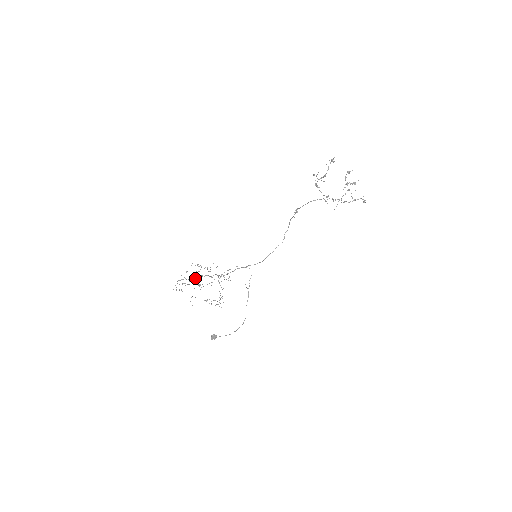
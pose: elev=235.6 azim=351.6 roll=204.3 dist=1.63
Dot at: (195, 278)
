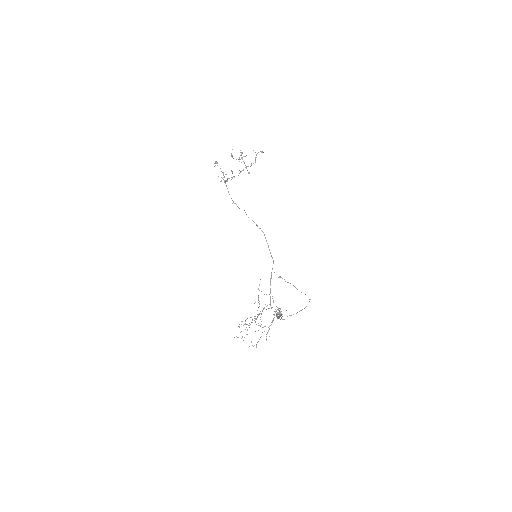
Dot at: (249, 323)
